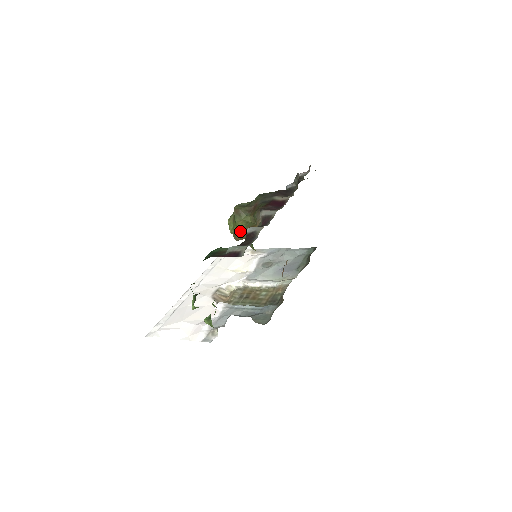
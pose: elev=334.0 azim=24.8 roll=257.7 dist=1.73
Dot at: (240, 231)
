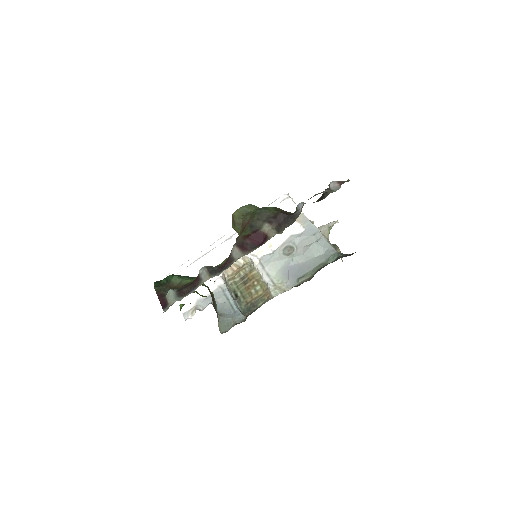
Dot at: occluded
